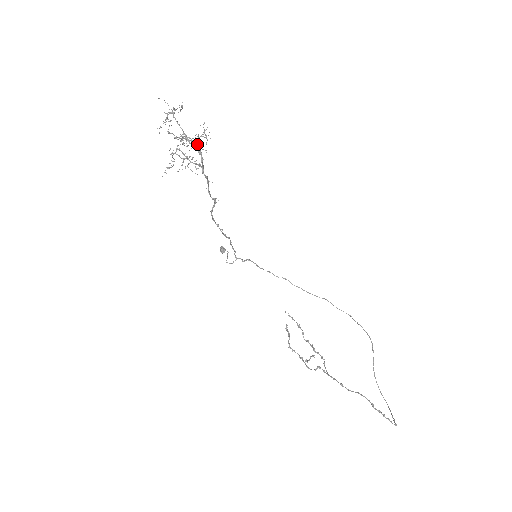
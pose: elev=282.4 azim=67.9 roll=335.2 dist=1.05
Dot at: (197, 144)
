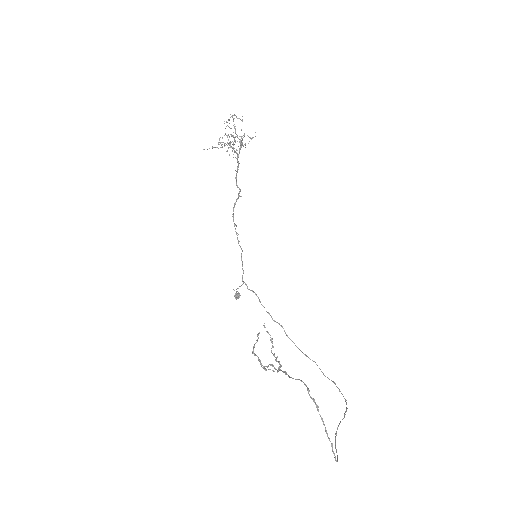
Dot at: (241, 138)
